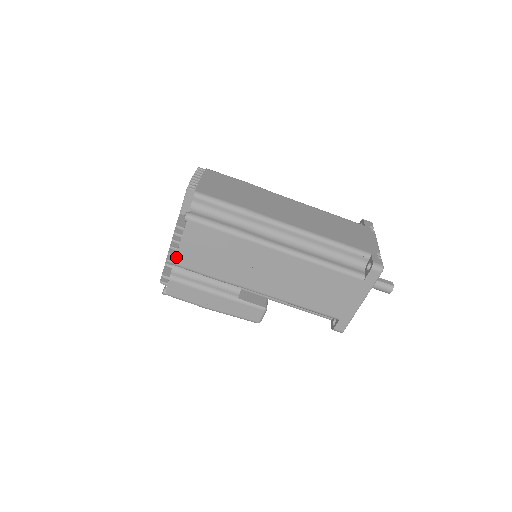
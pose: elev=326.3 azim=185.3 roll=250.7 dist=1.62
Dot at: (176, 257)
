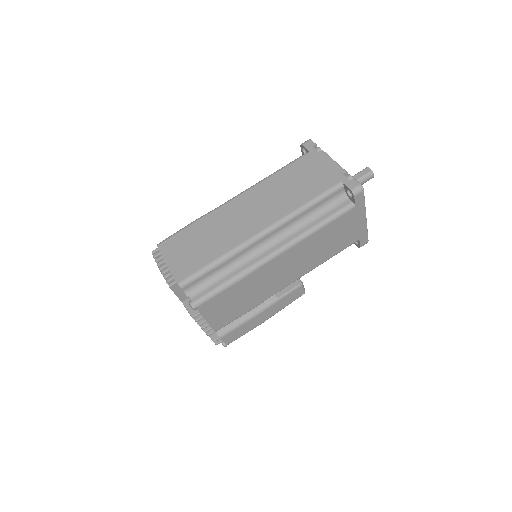
Dot at: (212, 328)
